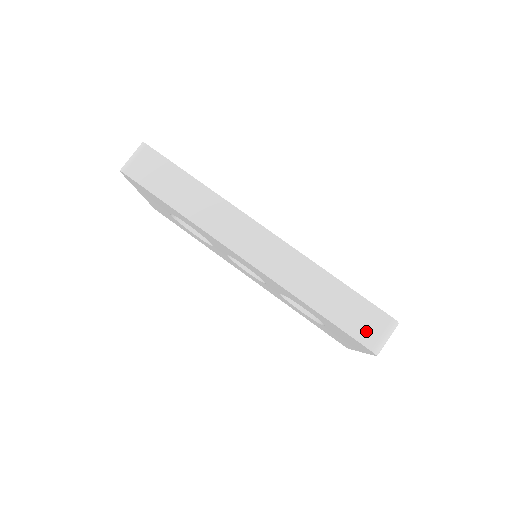
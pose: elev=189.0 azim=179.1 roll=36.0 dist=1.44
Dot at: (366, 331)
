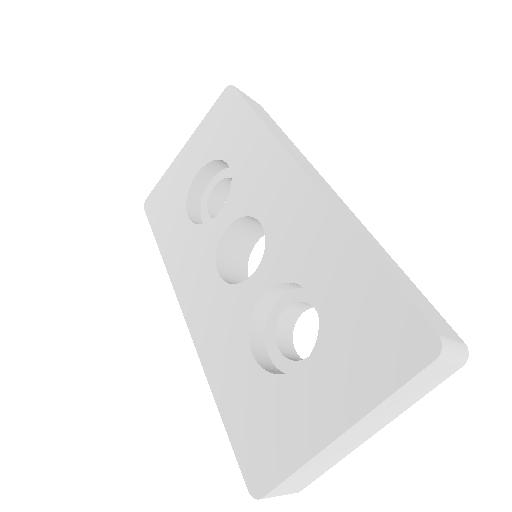
Dot at: (431, 317)
